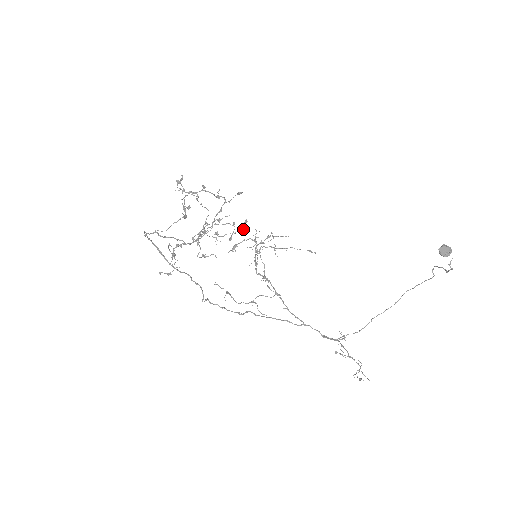
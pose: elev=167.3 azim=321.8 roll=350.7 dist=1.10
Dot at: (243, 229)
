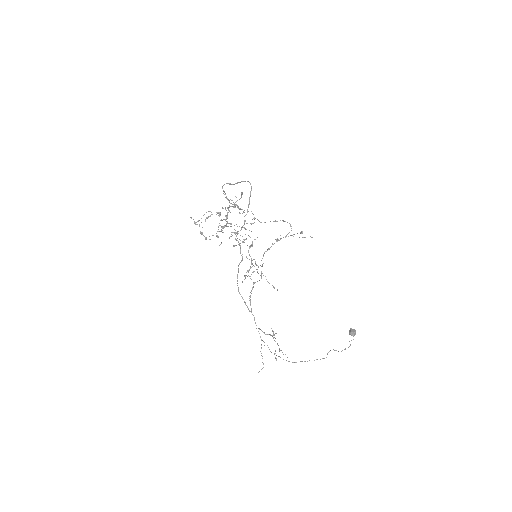
Dot at: (249, 246)
